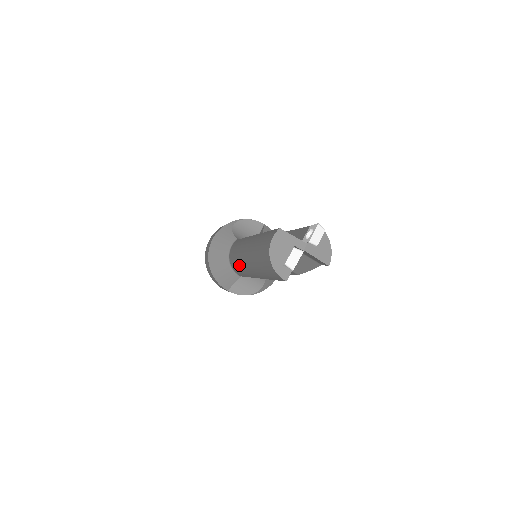
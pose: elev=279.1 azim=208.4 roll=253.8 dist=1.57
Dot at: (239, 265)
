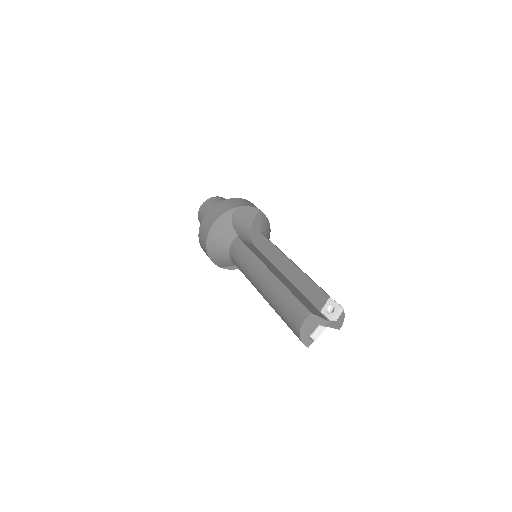
Dot at: (246, 276)
